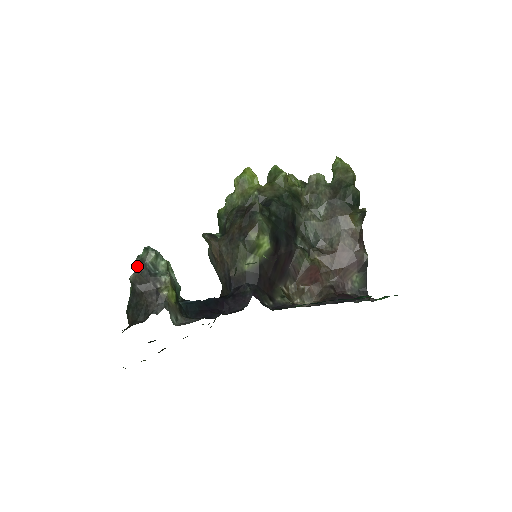
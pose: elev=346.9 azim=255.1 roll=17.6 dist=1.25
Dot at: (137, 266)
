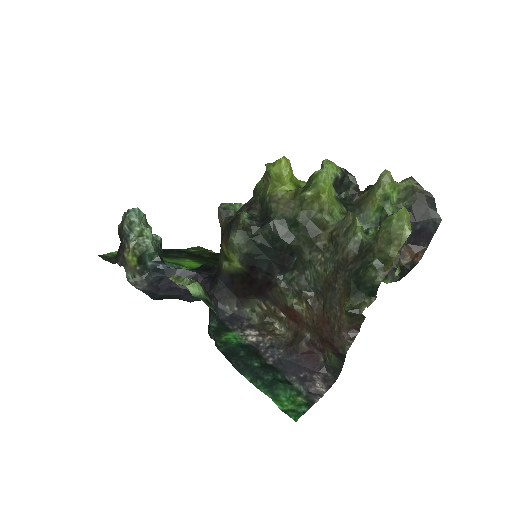
Dot at: (122, 220)
